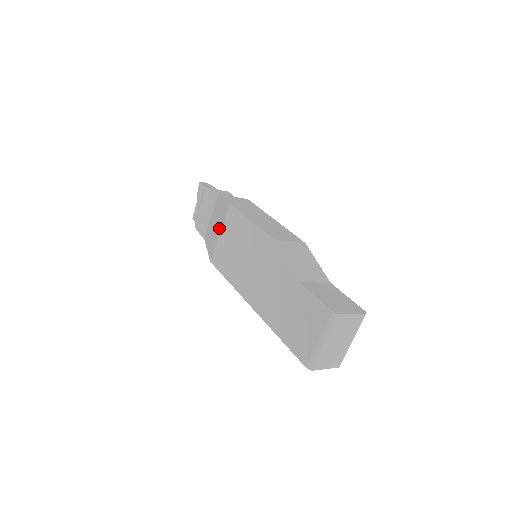
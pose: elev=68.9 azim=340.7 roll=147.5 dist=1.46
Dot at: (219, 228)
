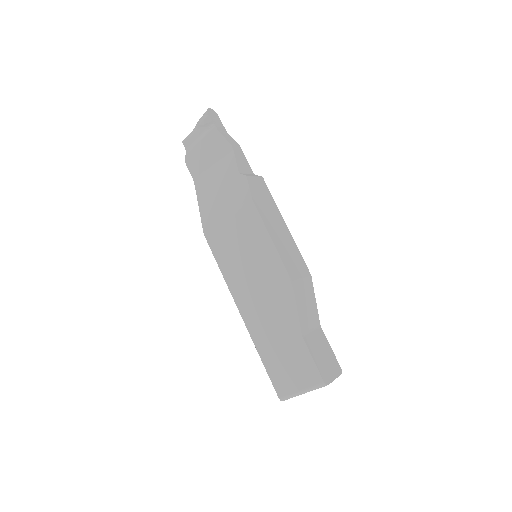
Dot at: (227, 209)
